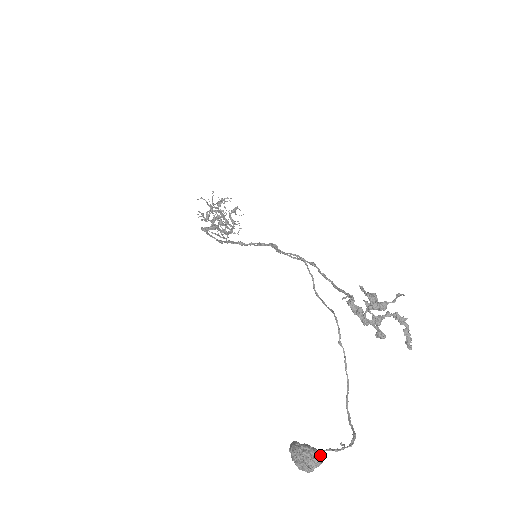
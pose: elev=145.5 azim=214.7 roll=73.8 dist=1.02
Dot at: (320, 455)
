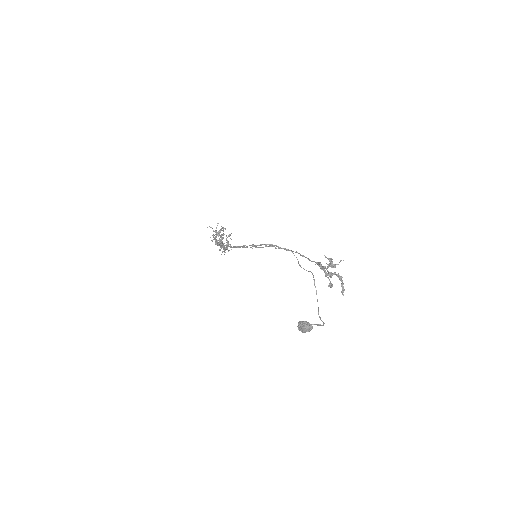
Dot at: occluded
